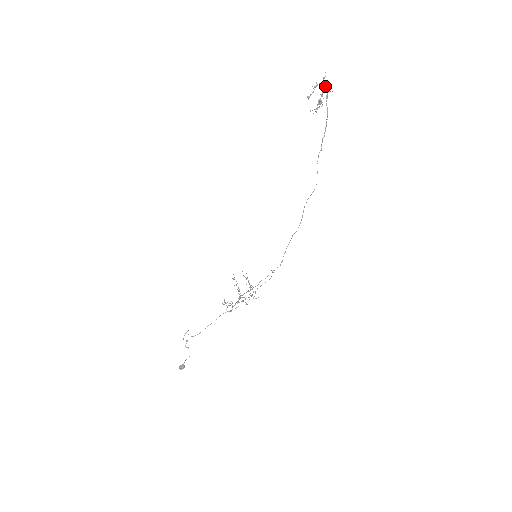
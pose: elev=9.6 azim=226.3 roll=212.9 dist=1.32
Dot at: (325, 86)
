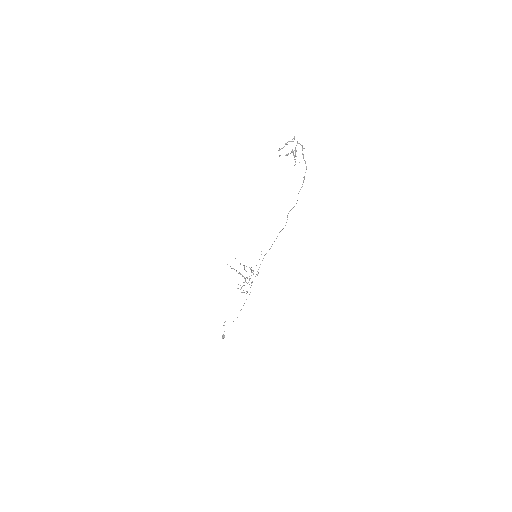
Dot at: occluded
